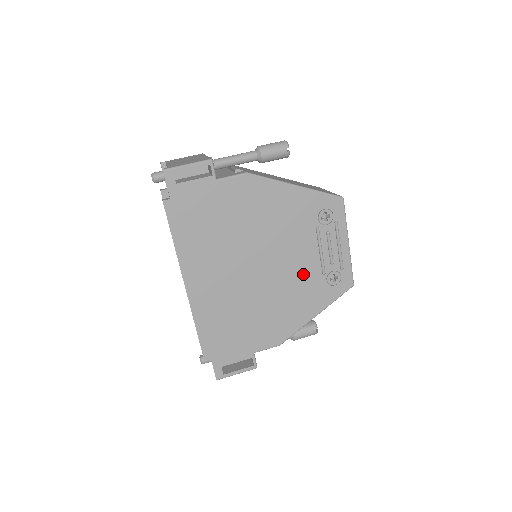
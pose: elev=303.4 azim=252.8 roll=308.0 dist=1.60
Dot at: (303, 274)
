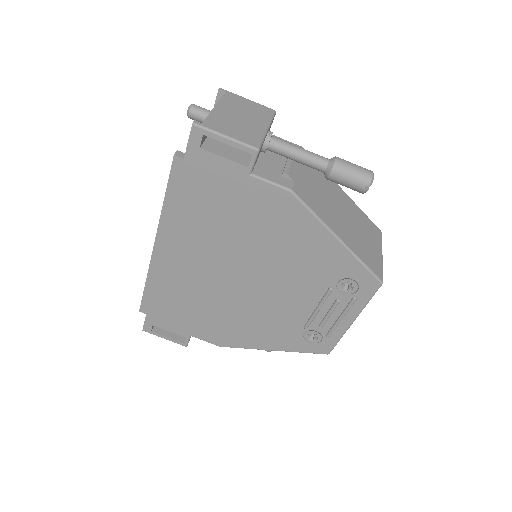
Dot at: (284, 314)
